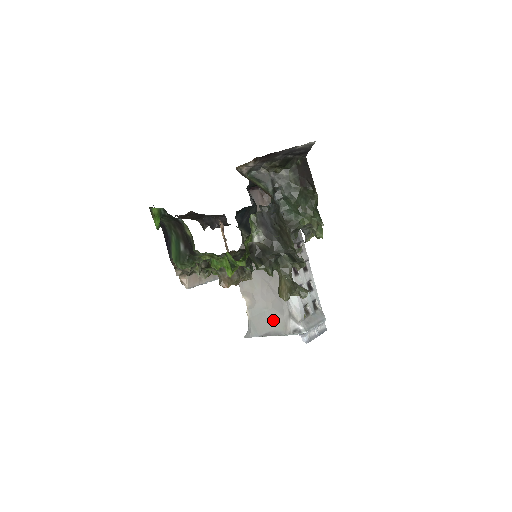
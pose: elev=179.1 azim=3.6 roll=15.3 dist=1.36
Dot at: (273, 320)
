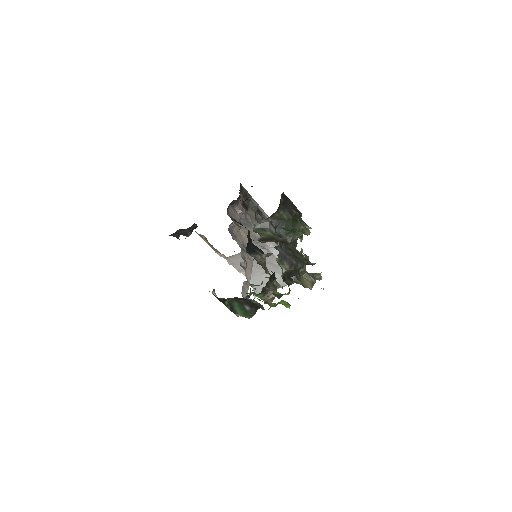
Dot at: occluded
